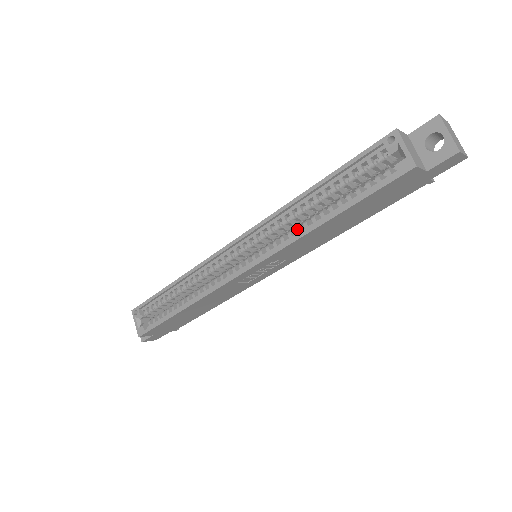
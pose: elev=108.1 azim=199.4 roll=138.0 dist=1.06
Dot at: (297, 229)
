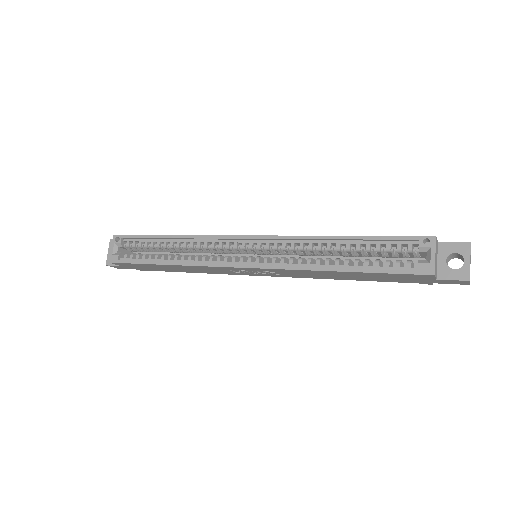
Dot at: (309, 261)
